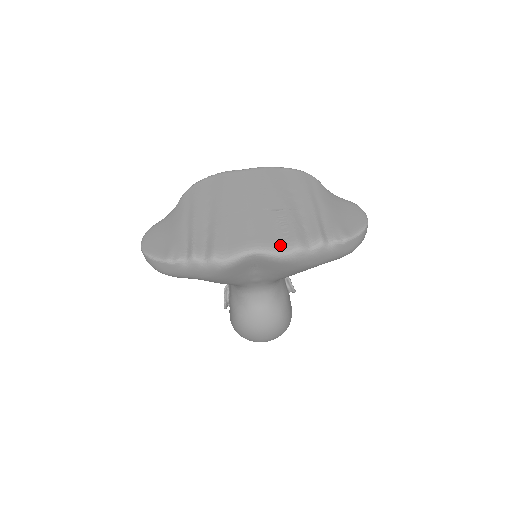
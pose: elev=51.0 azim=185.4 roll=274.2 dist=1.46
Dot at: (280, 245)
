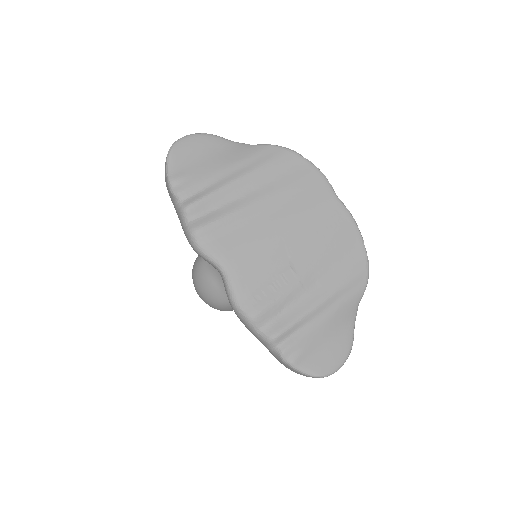
Dot at: (244, 296)
